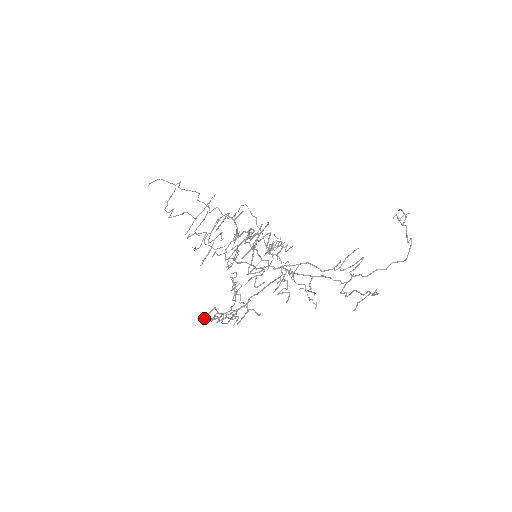
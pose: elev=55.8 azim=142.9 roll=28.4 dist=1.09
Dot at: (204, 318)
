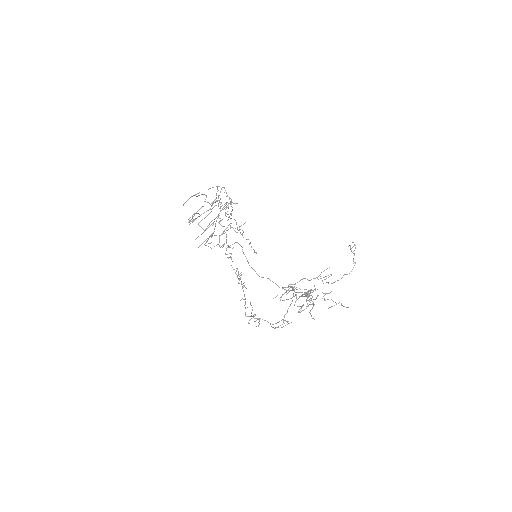
Dot at: occluded
